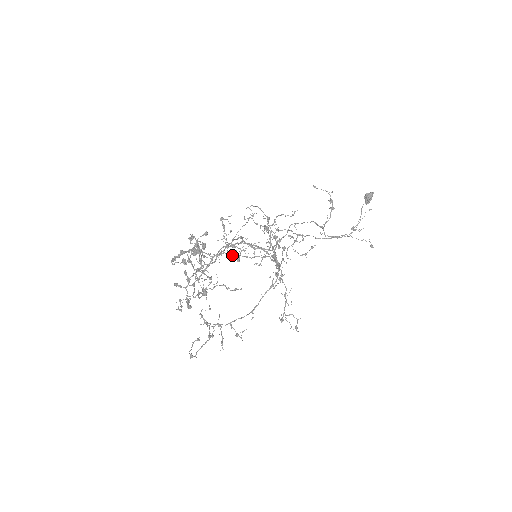
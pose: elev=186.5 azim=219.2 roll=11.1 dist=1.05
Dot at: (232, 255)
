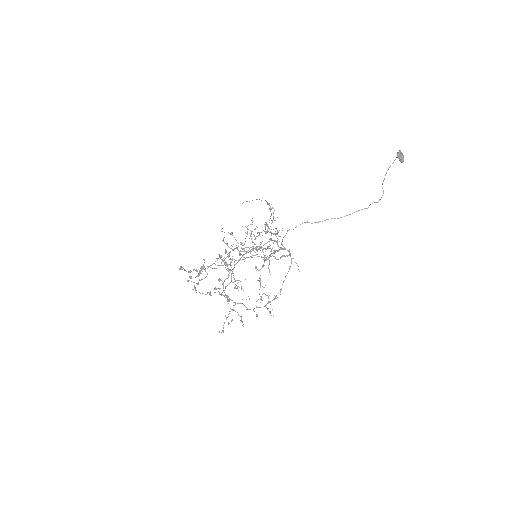
Dot at: (234, 262)
